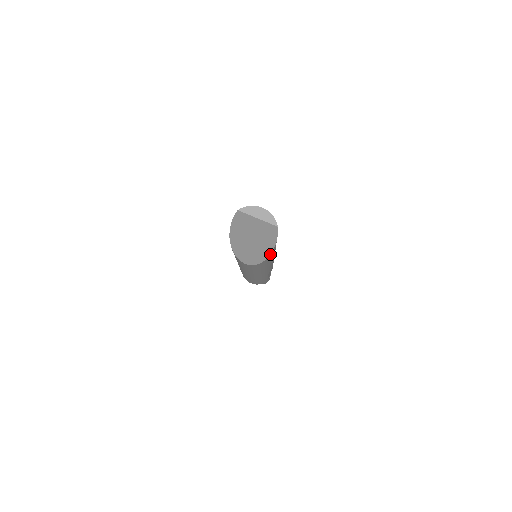
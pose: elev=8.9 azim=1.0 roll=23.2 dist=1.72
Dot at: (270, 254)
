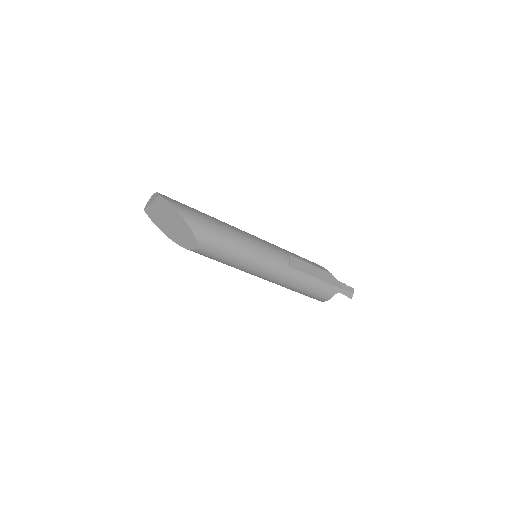
Dot at: (187, 222)
